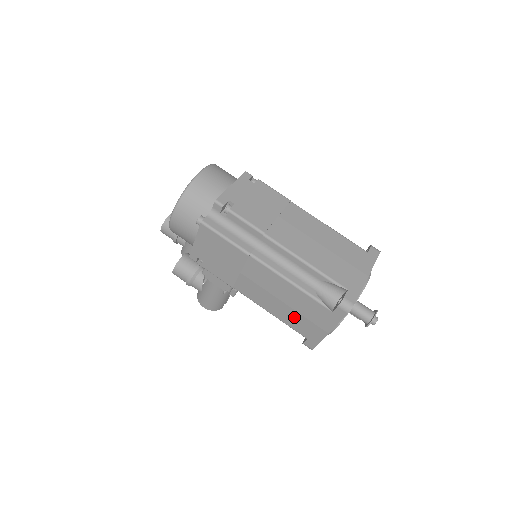
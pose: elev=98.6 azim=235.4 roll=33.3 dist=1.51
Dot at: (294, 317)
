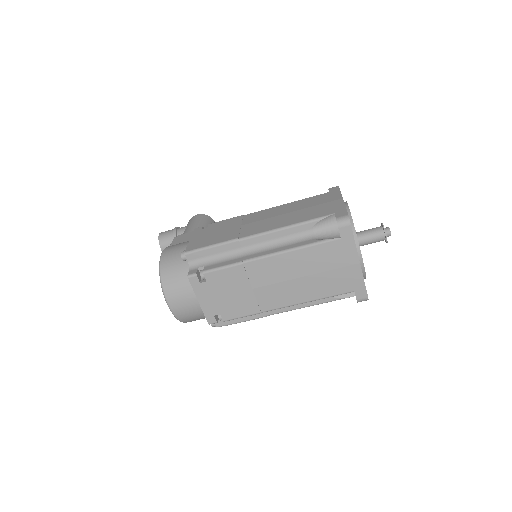
Dot at: occluded
